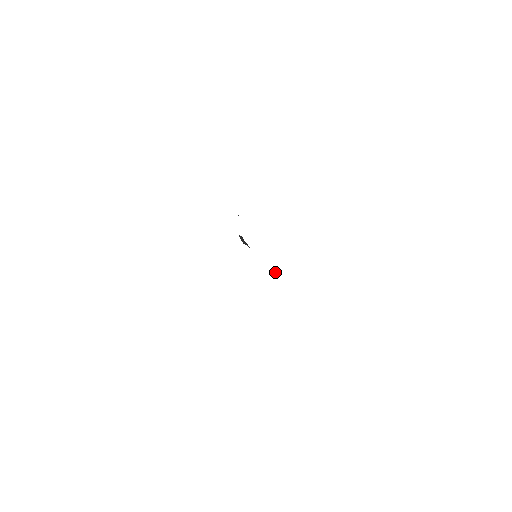
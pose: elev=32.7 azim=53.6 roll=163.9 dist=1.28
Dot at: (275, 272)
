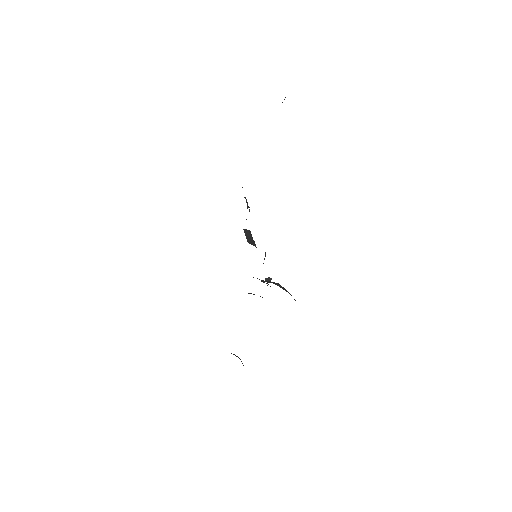
Dot at: (266, 280)
